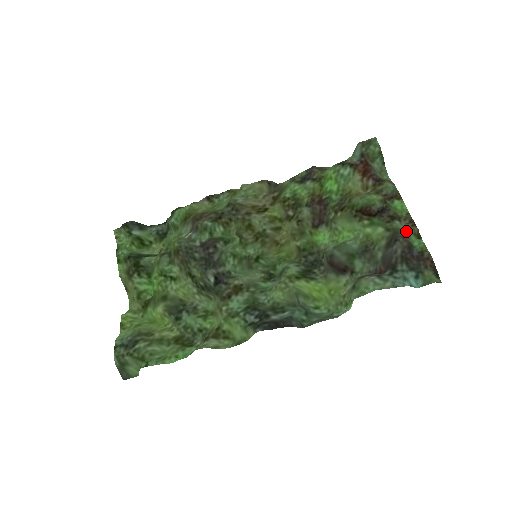
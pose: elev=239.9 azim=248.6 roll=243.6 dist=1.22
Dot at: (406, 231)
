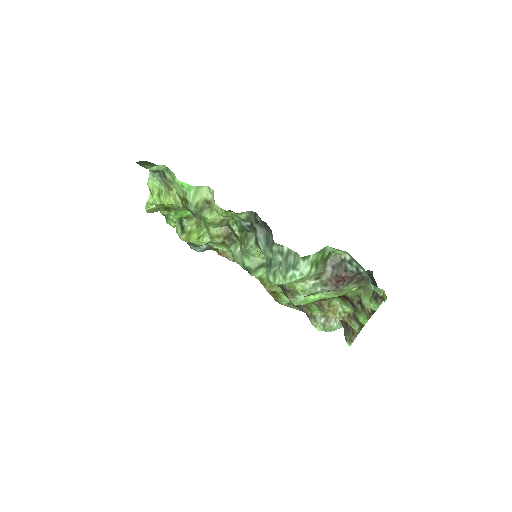
Dot at: (371, 294)
